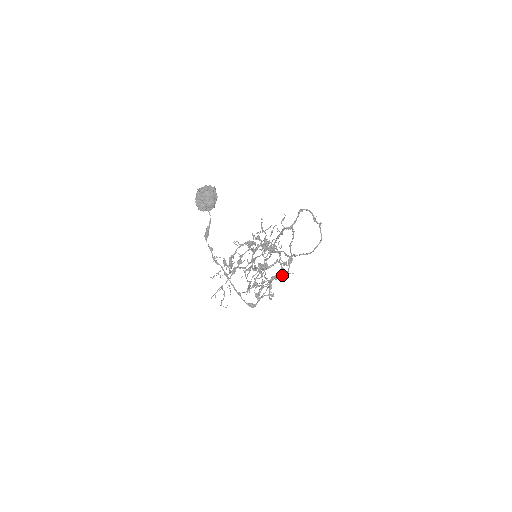
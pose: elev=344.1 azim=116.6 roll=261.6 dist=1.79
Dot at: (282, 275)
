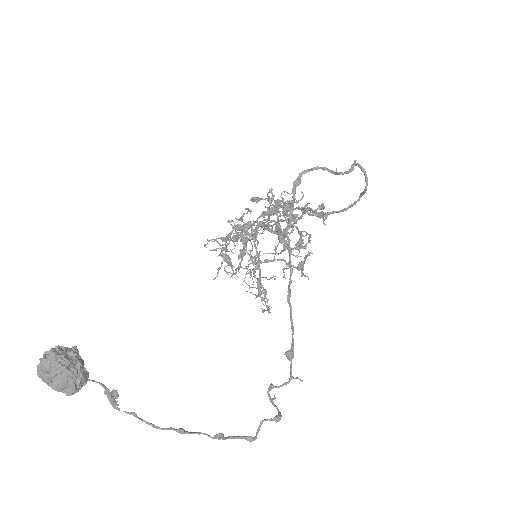
Dot at: (282, 385)
